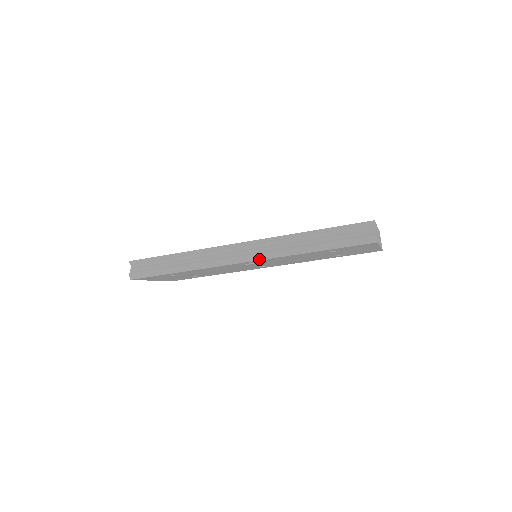
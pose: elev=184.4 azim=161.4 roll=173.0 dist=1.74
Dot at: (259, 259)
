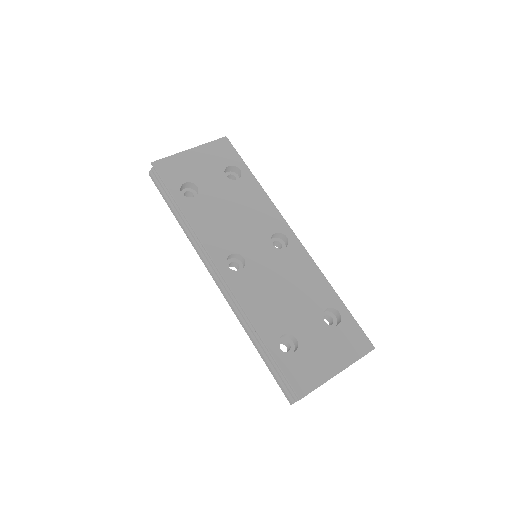
Dot at: (223, 295)
